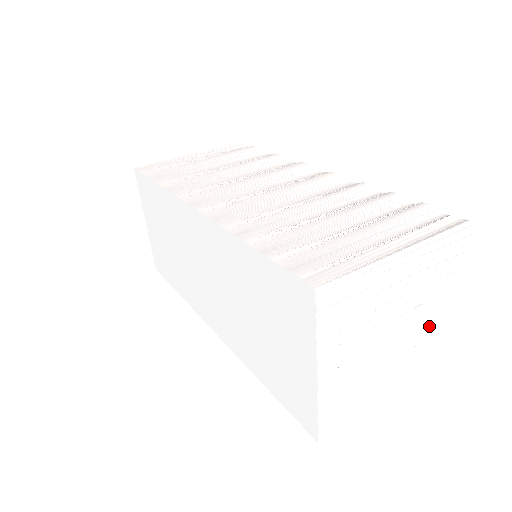
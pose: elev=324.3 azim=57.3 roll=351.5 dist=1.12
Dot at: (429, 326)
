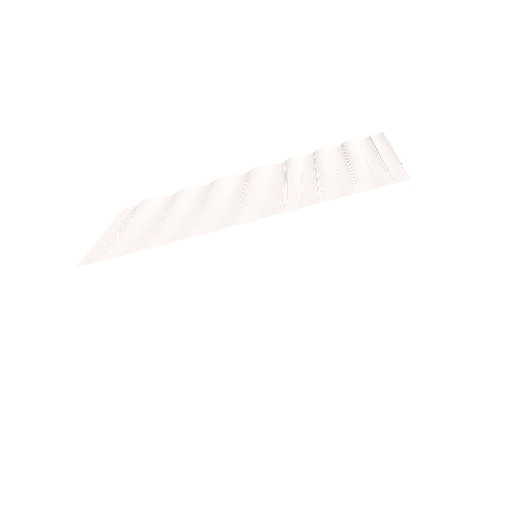
Dot at: occluded
